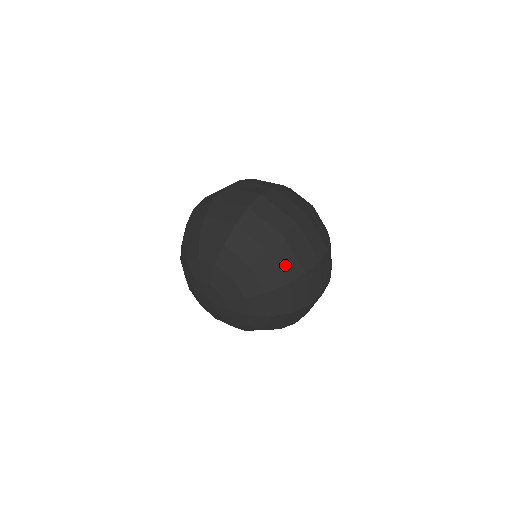
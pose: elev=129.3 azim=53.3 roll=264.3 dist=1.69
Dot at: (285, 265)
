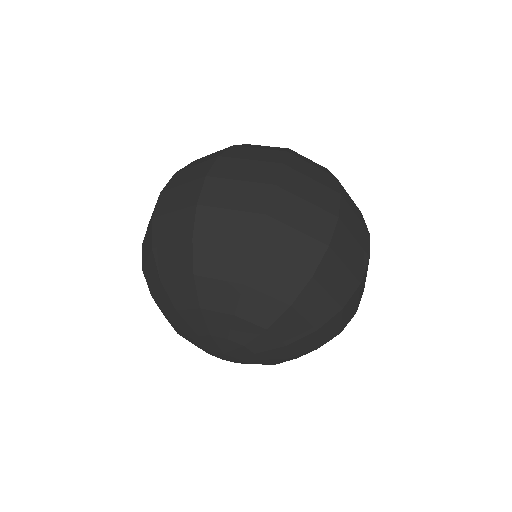
Dot at: (336, 285)
